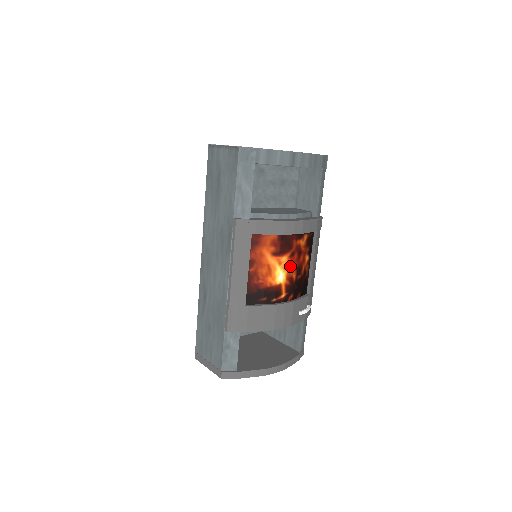
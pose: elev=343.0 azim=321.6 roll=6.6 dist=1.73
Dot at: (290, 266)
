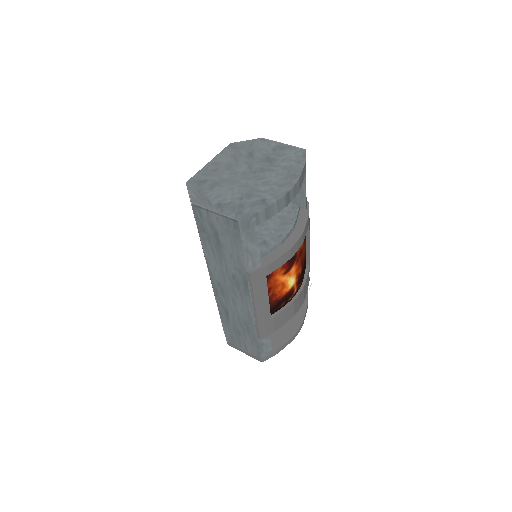
Dot at: (297, 269)
